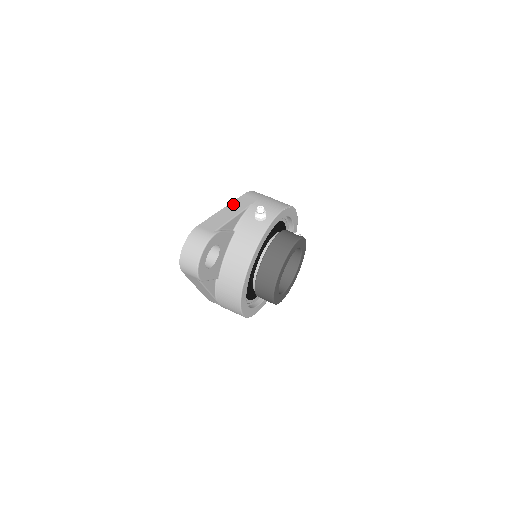
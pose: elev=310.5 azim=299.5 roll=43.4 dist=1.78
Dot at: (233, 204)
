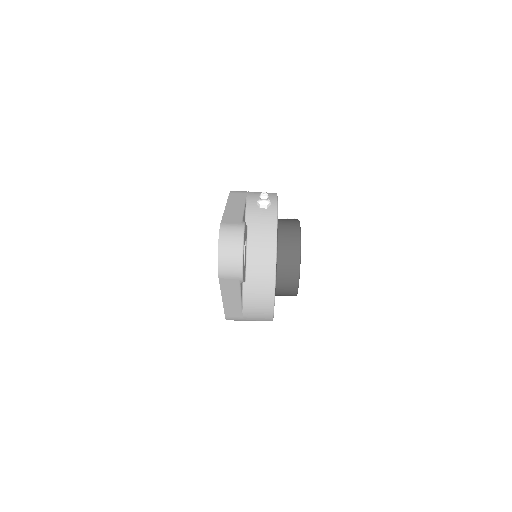
Dot at: (230, 201)
